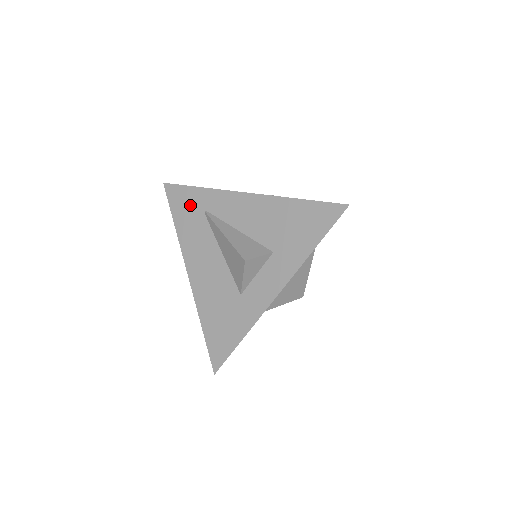
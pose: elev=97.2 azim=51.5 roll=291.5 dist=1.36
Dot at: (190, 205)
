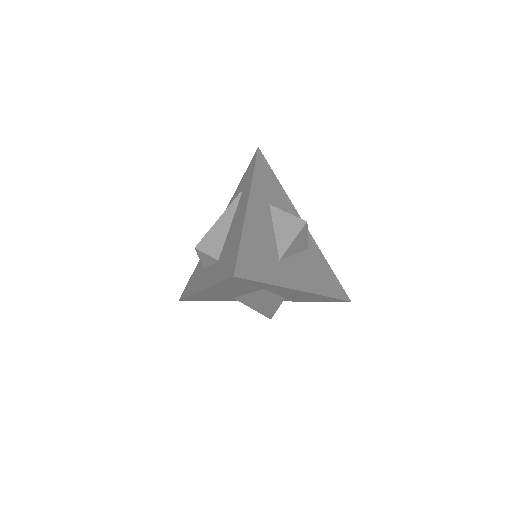
Dot at: (246, 179)
